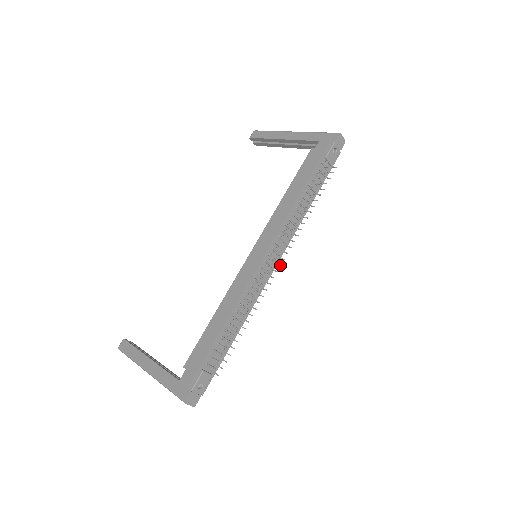
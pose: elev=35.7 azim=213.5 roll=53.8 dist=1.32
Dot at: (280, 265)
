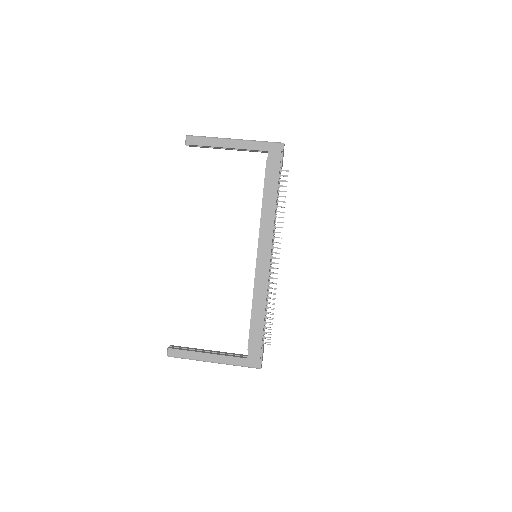
Dot at: occluded
